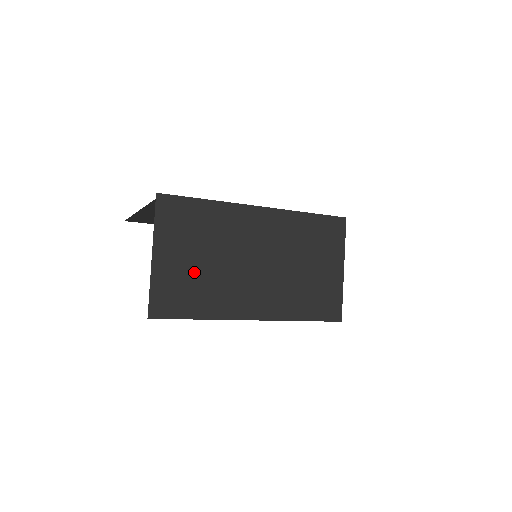
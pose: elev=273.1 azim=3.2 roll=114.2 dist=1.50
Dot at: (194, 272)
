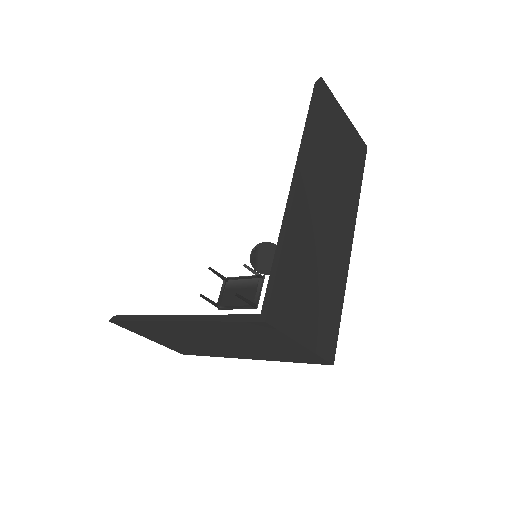
Dot at: (180, 344)
